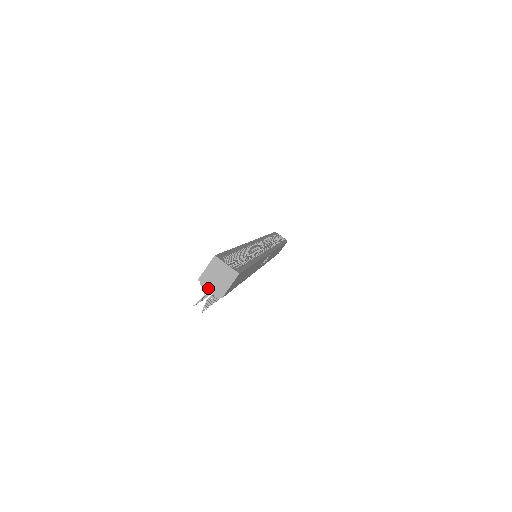
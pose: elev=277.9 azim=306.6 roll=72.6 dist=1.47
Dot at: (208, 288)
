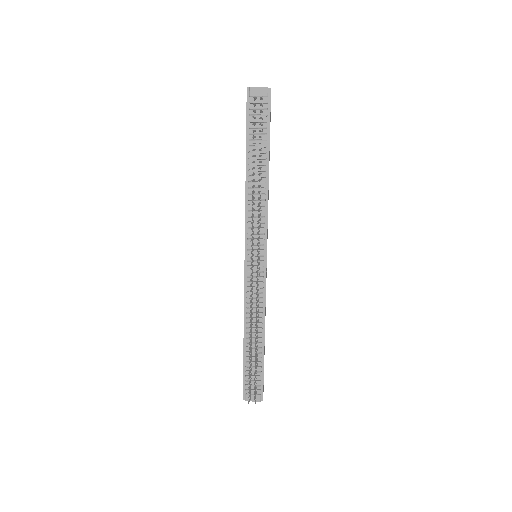
Dot at: (257, 87)
